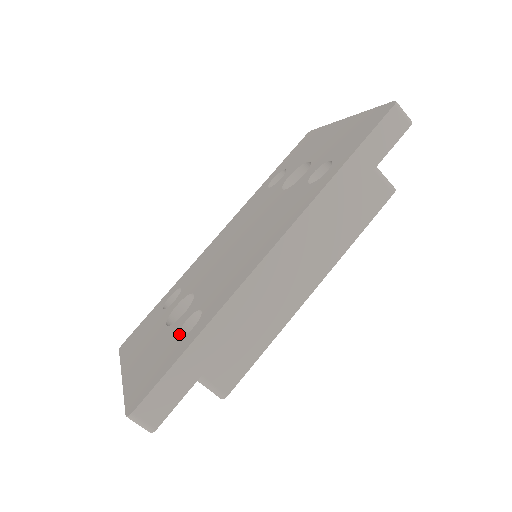
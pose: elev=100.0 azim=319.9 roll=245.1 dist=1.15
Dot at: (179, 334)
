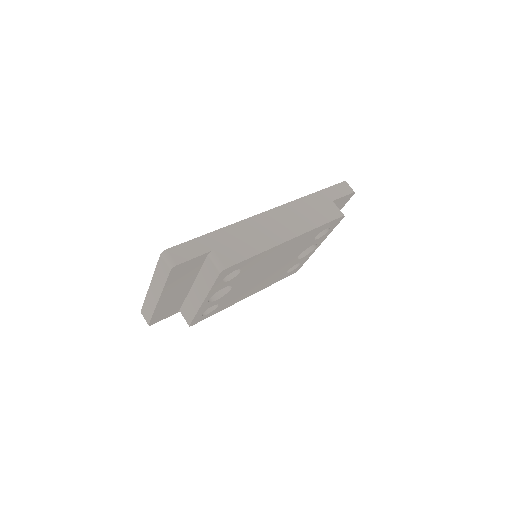
Dot at: occluded
